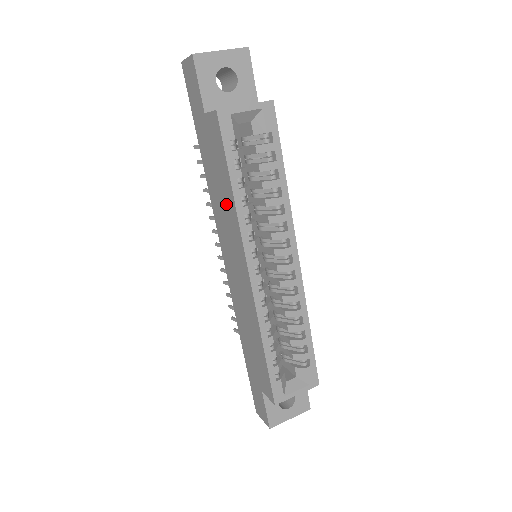
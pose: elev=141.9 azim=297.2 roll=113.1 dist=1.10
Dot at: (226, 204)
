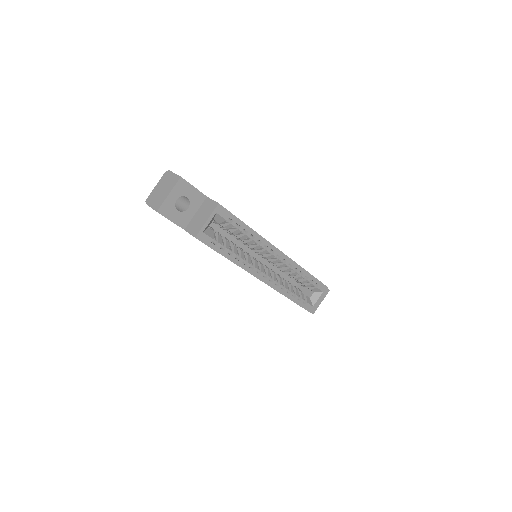
Dot at: occluded
